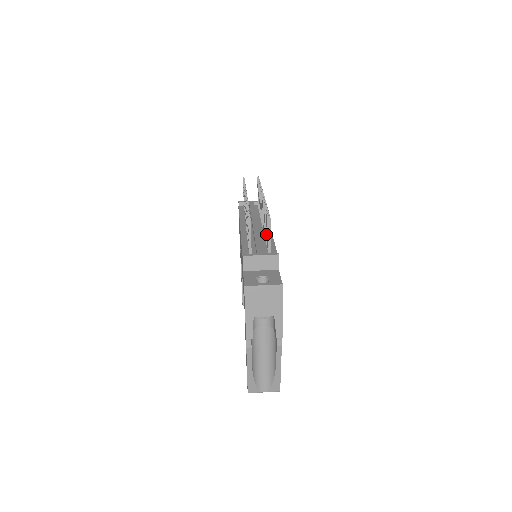
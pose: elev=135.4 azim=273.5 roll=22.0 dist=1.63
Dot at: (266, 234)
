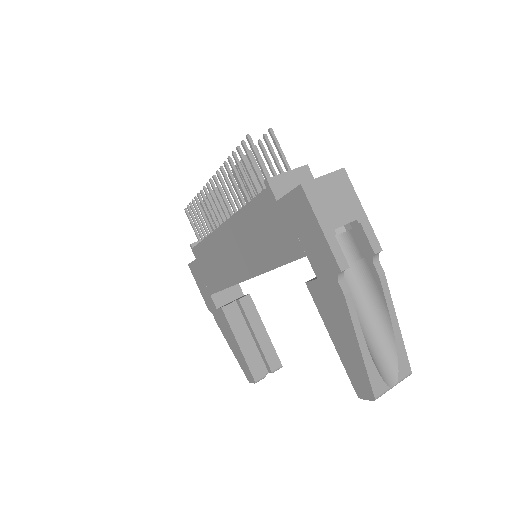
Dot at: occluded
